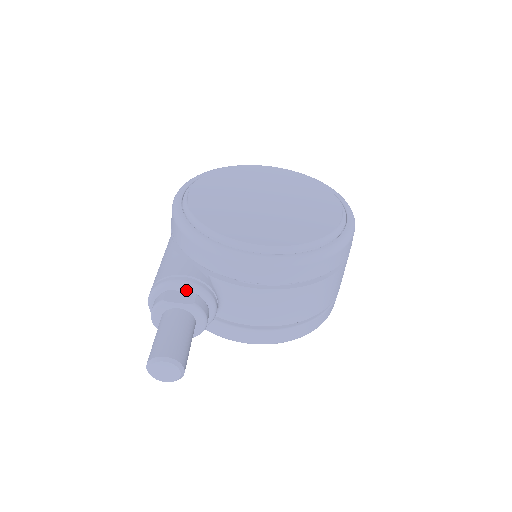
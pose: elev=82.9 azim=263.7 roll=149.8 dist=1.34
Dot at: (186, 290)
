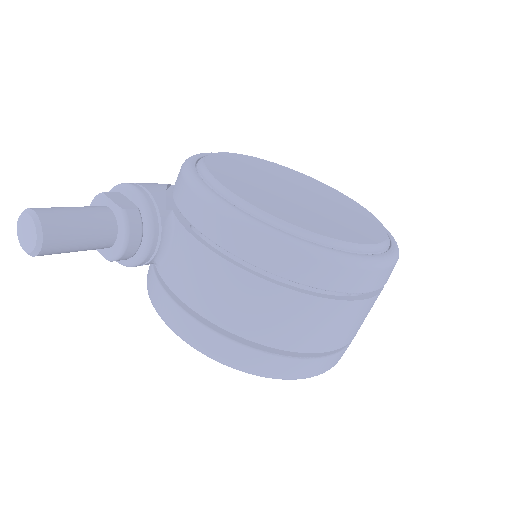
Dot at: (134, 201)
